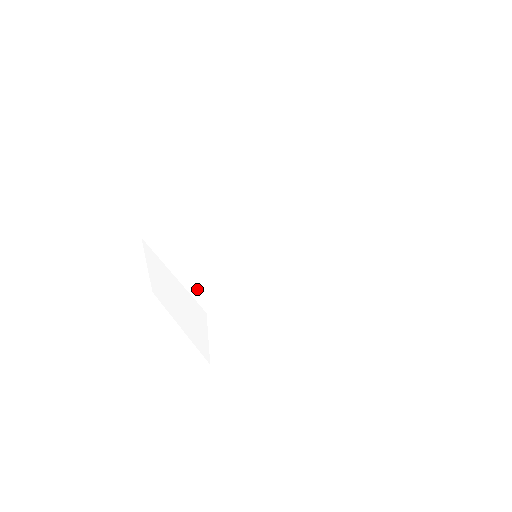
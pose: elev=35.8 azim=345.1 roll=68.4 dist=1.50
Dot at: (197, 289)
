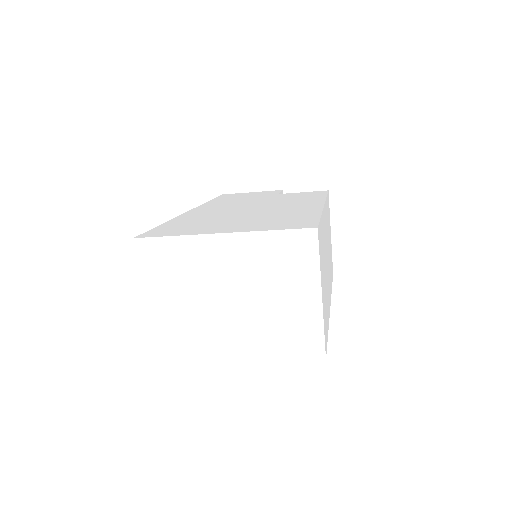
Dot at: (273, 227)
